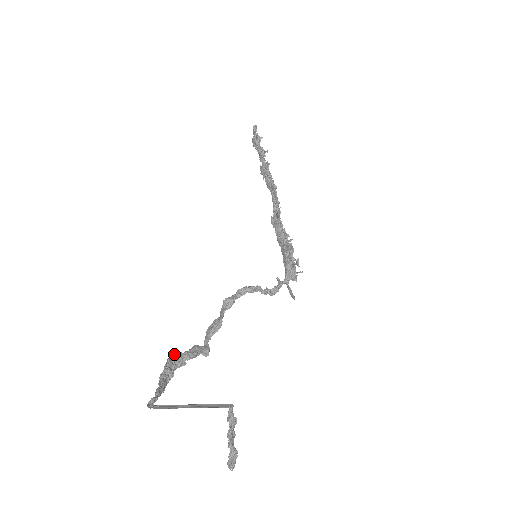
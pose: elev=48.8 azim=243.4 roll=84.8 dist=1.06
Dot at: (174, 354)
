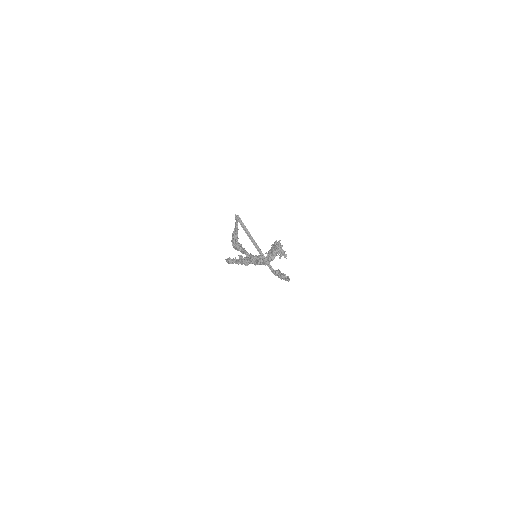
Dot at: (233, 244)
